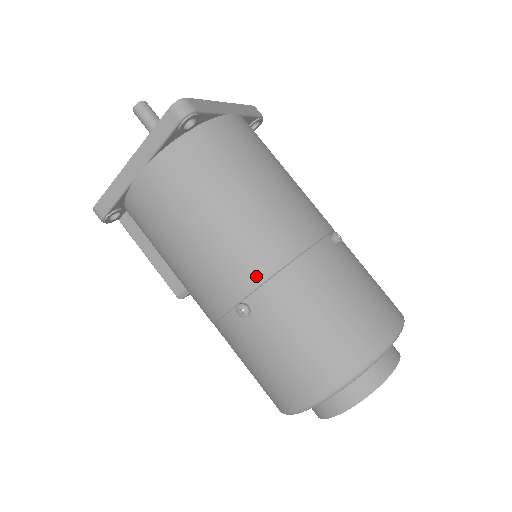
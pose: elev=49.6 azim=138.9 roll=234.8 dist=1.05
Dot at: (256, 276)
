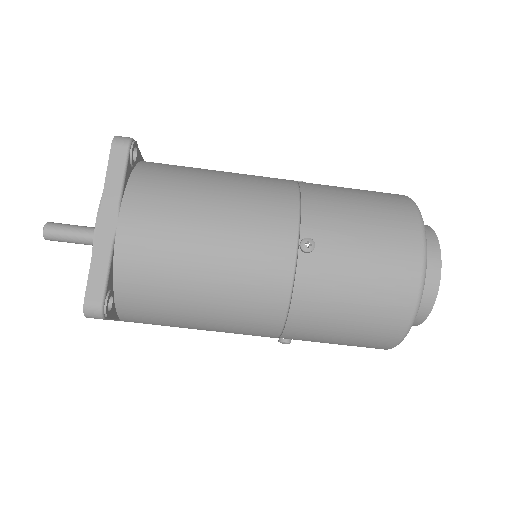
Dot at: (272, 332)
